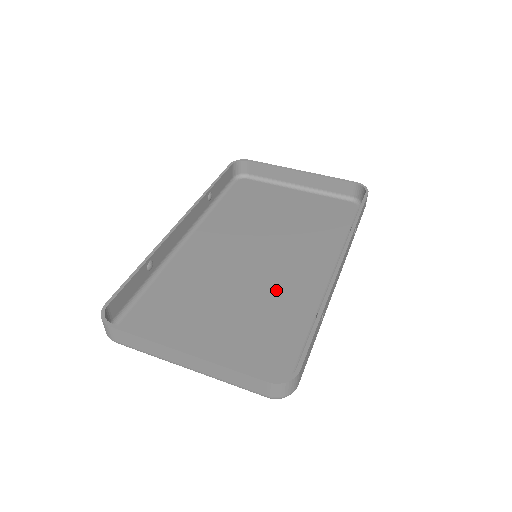
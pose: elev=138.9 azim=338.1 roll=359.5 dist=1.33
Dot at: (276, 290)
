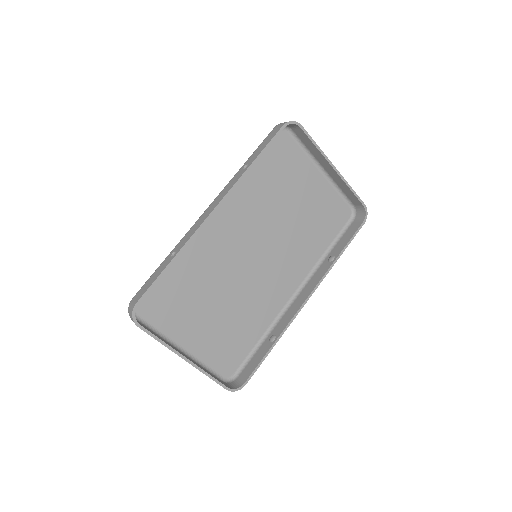
Dot at: (256, 295)
